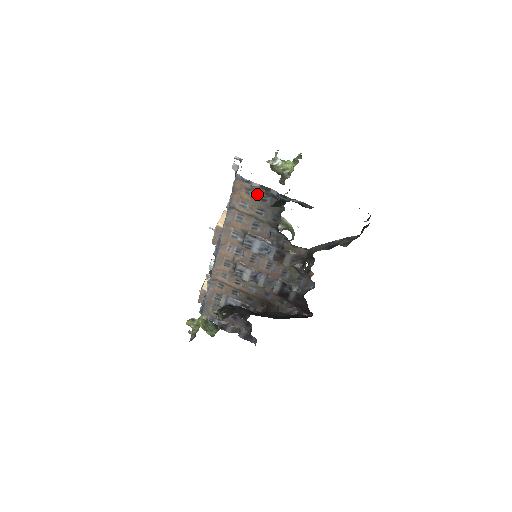
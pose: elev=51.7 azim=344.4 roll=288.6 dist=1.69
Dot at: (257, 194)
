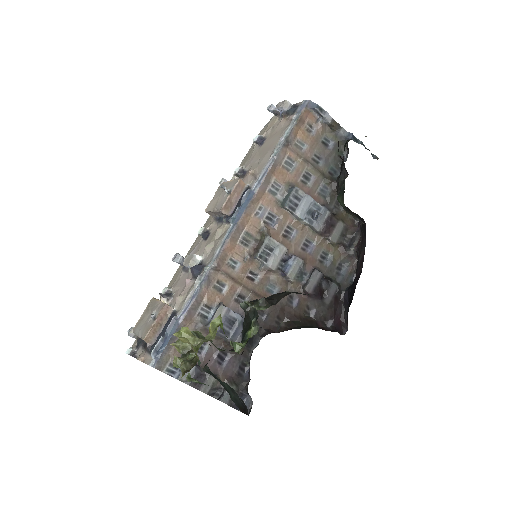
Dot at: (320, 134)
